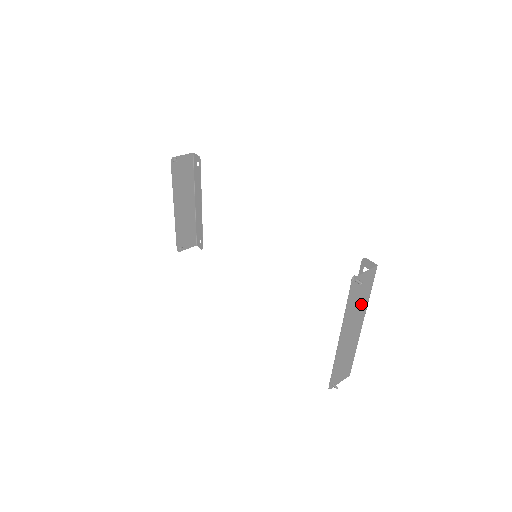
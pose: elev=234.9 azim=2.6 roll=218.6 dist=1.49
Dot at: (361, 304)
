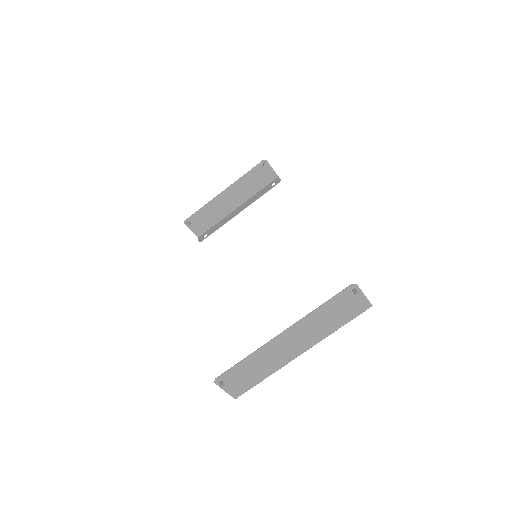
Dot at: (328, 325)
